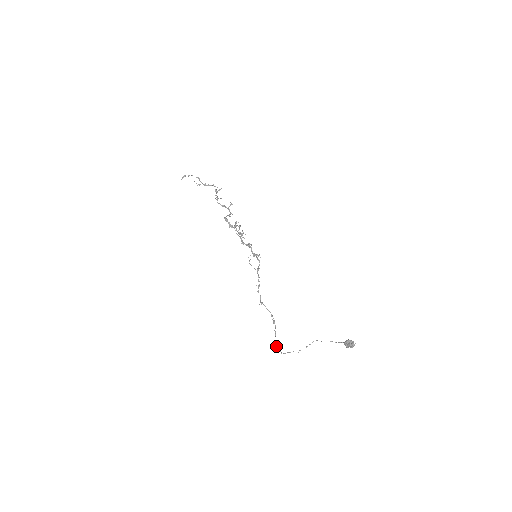
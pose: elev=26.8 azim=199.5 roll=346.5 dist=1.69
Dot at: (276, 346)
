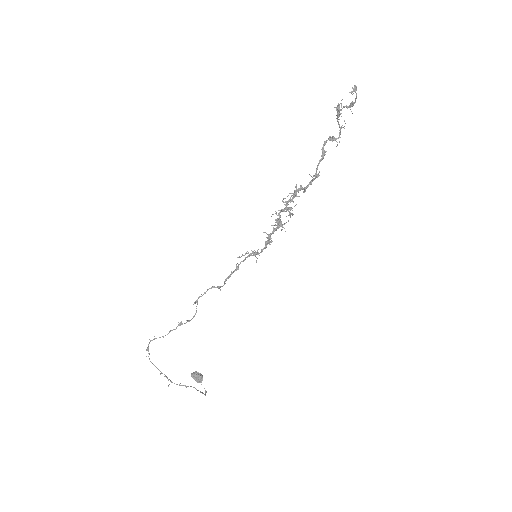
Dot at: occluded
